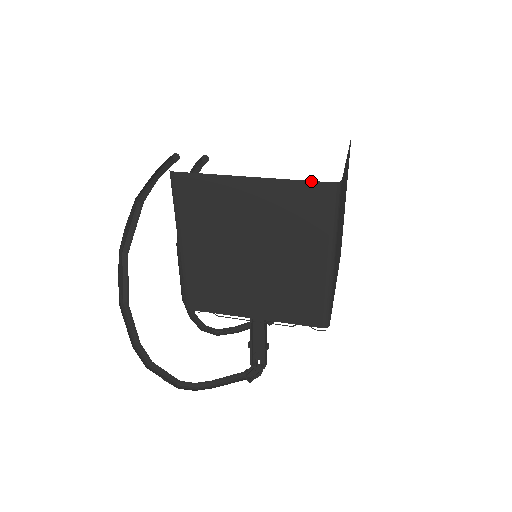
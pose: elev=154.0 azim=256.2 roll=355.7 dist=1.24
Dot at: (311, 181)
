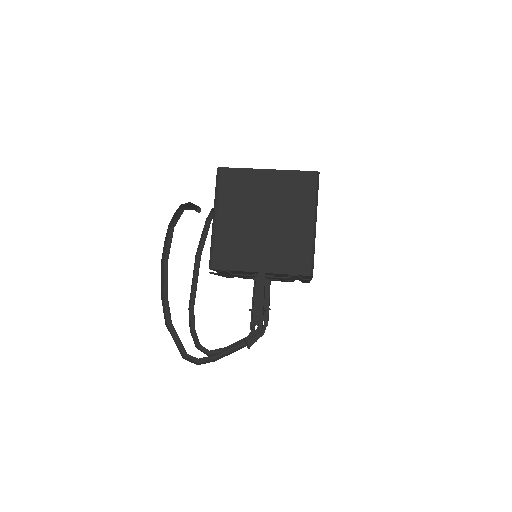
Dot at: (303, 171)
